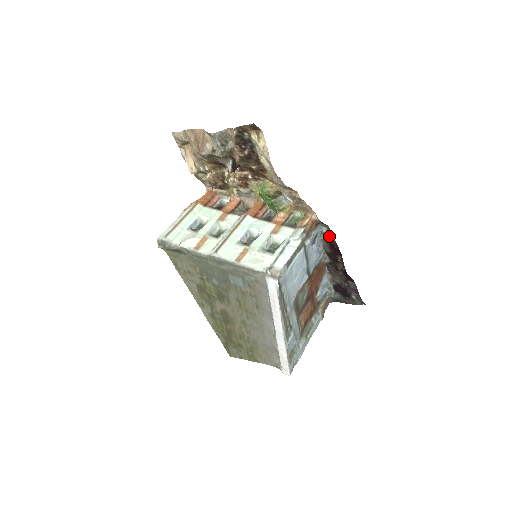
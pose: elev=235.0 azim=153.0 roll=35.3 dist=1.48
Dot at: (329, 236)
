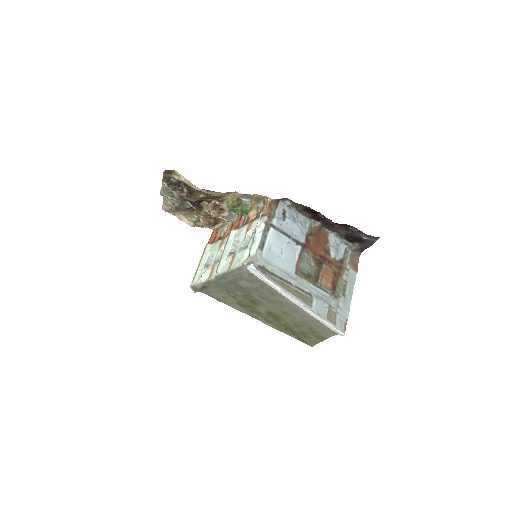
Dot at: (296, 205)
